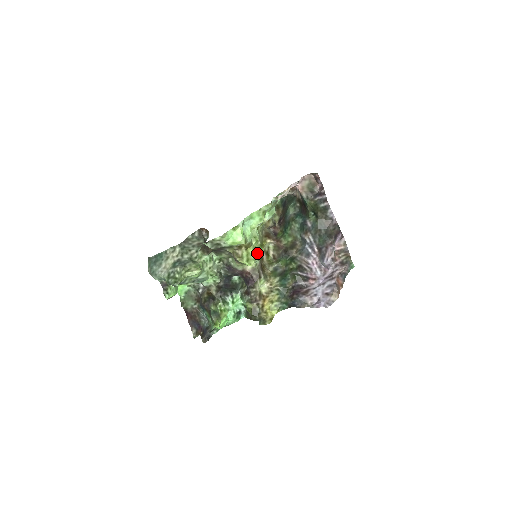
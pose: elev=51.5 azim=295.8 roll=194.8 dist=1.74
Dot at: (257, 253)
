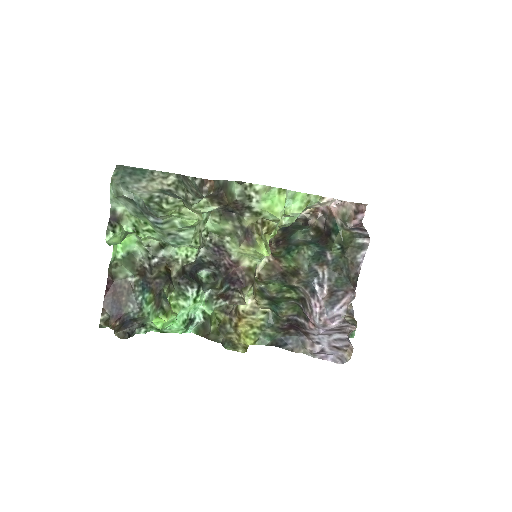
Dot at: occluded
